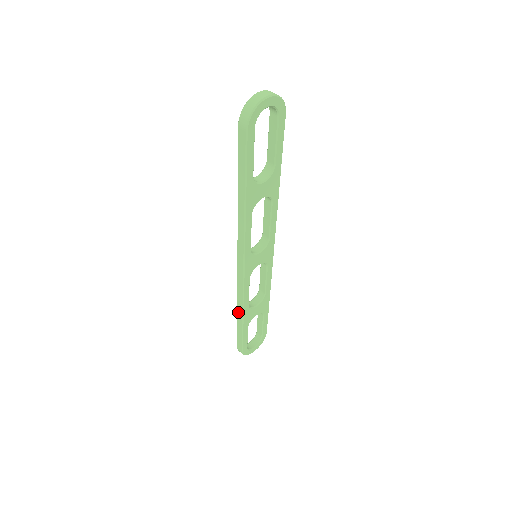
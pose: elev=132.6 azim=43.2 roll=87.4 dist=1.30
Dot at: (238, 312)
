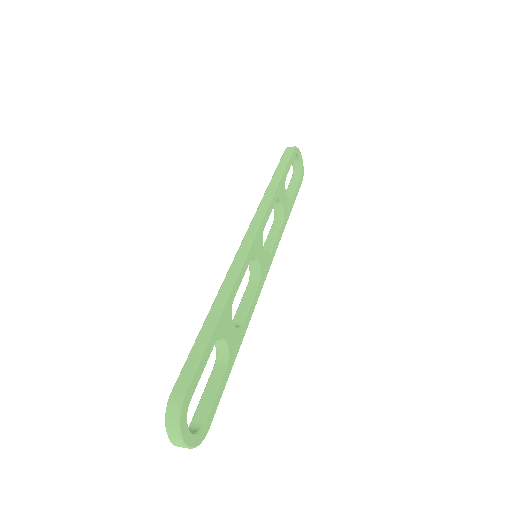
Dot at: (215, 304)
